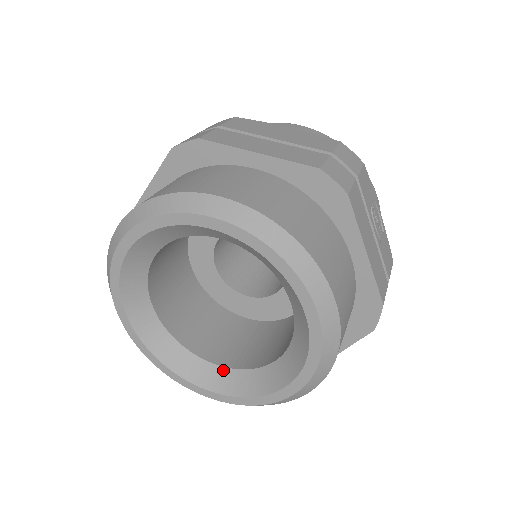
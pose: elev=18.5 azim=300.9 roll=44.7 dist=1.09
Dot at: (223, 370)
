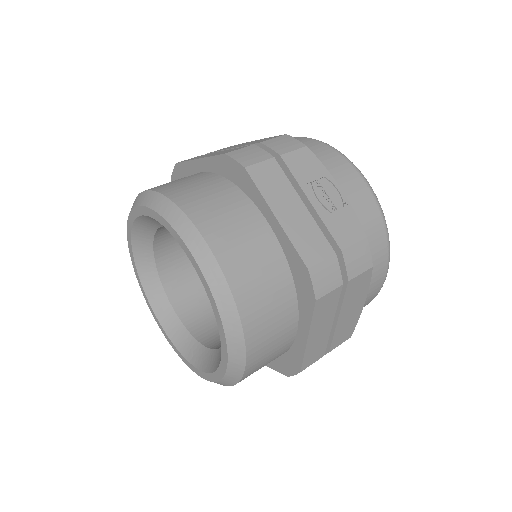
Dot at: (210, 352)
